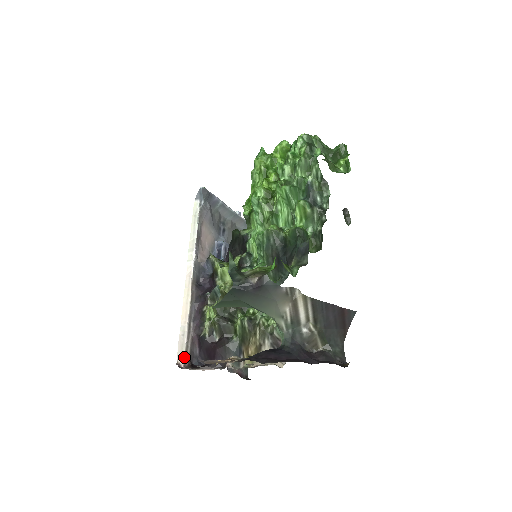
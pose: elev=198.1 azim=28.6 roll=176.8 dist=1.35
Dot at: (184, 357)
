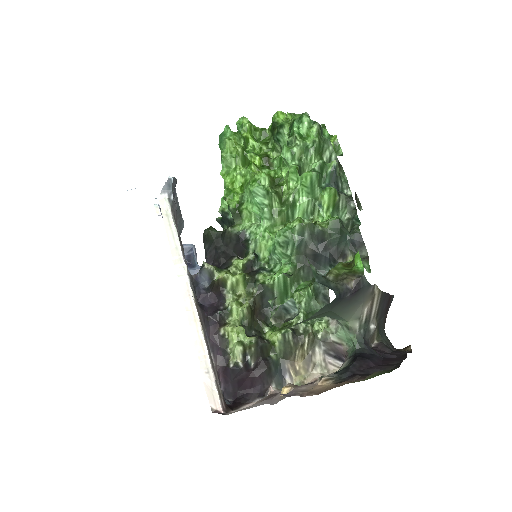
Dot at: (220, 400)
